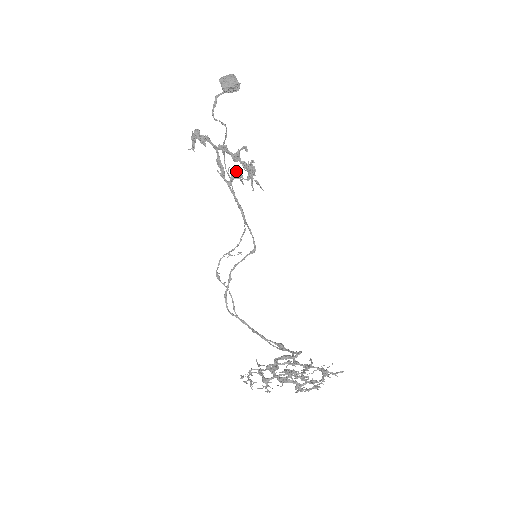
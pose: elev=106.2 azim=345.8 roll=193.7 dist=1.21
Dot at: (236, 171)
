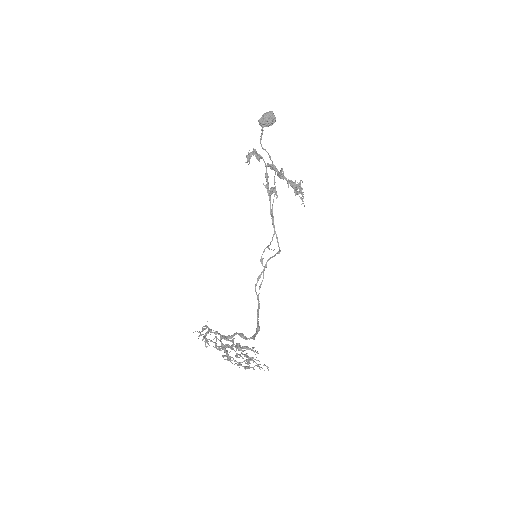
Dot at: occluded
